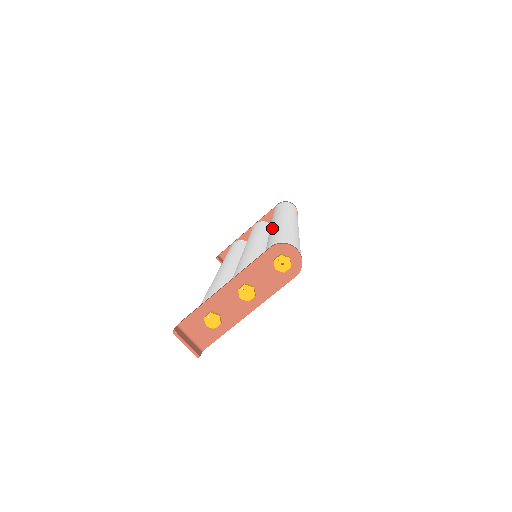
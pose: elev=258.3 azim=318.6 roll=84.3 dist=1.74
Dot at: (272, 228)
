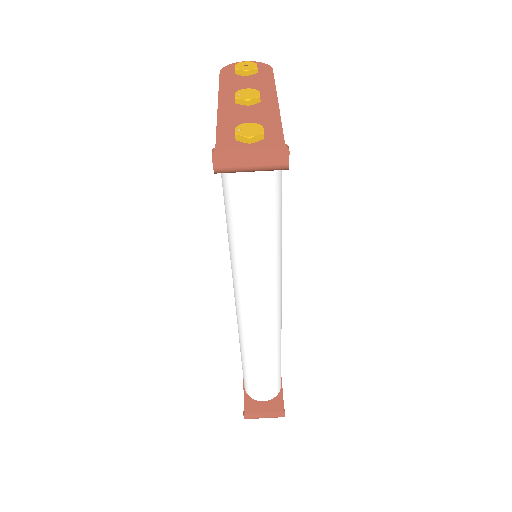
Dot at: occluded
